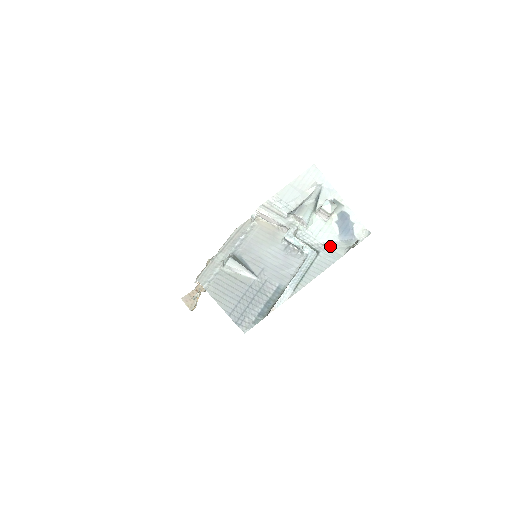
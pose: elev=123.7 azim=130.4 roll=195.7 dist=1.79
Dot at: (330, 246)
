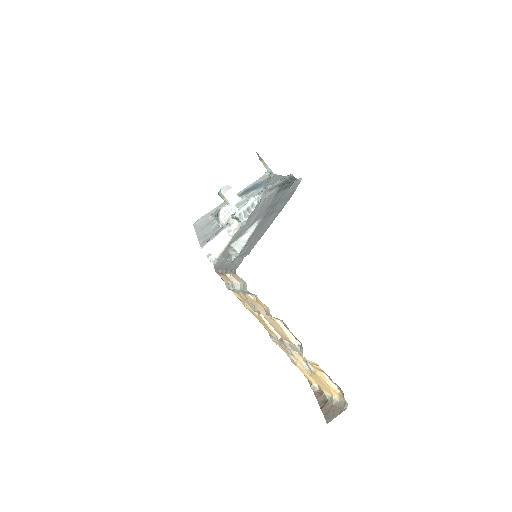
Dot at: occluded
